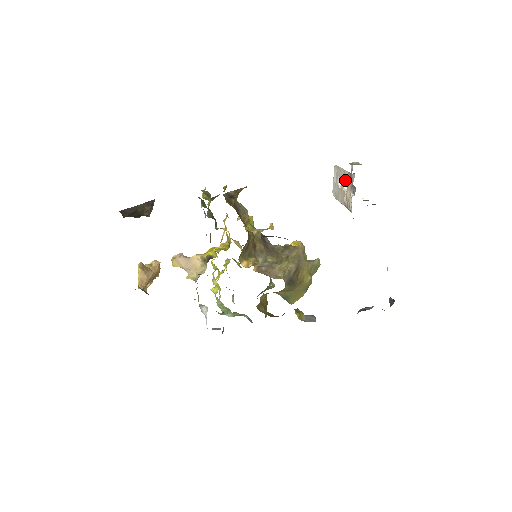
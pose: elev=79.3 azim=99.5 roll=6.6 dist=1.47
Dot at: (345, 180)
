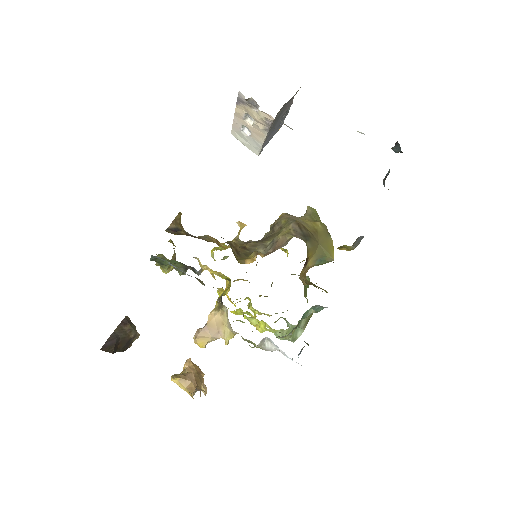
Dot at: (243, 117)
